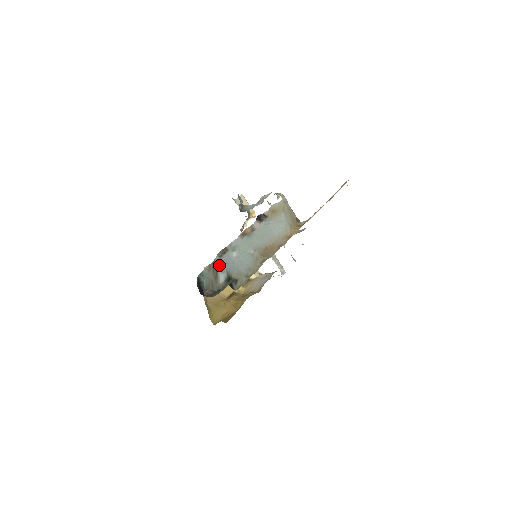
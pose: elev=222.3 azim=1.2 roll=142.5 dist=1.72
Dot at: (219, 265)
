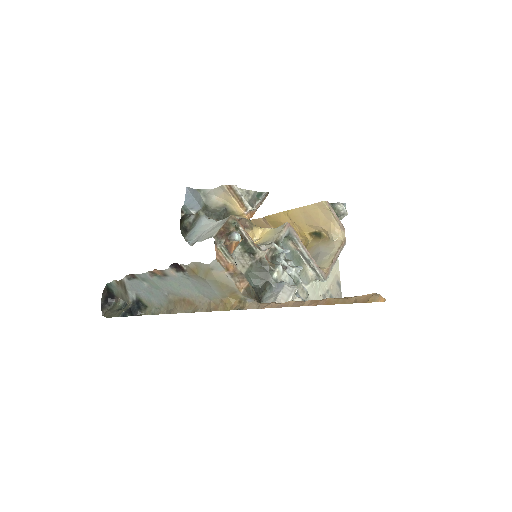
Dot at: (128, 285)
